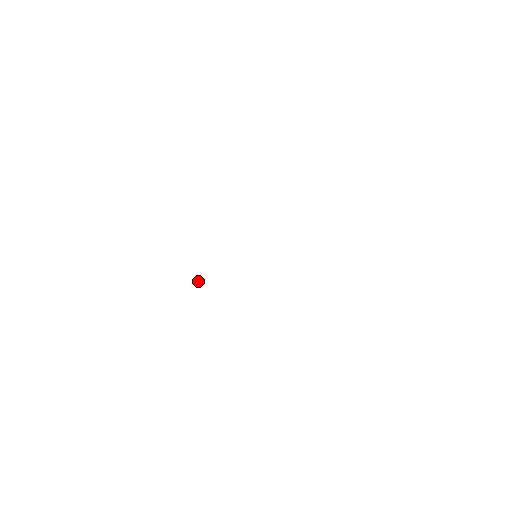
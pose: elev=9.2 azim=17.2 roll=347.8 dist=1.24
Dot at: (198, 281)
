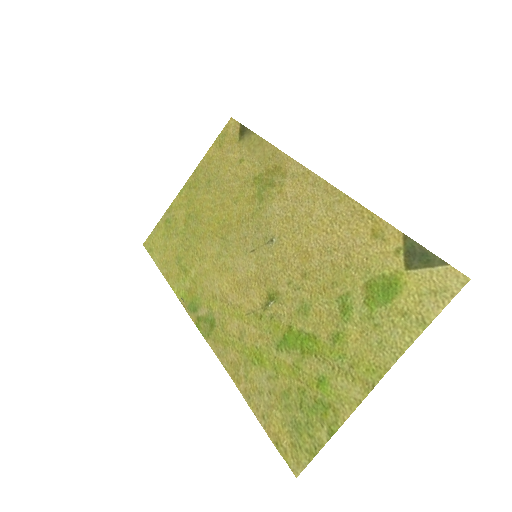
Dot at: (179, 299)
